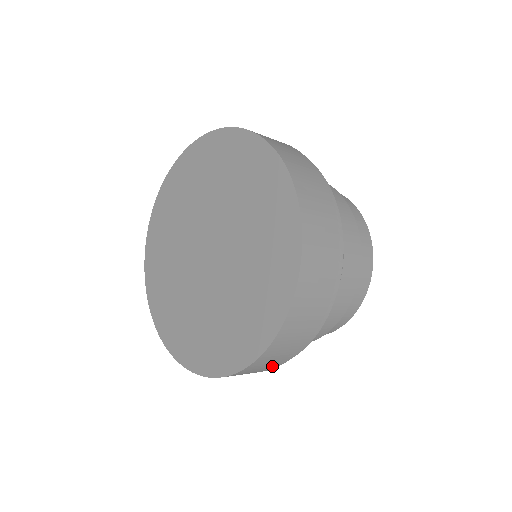
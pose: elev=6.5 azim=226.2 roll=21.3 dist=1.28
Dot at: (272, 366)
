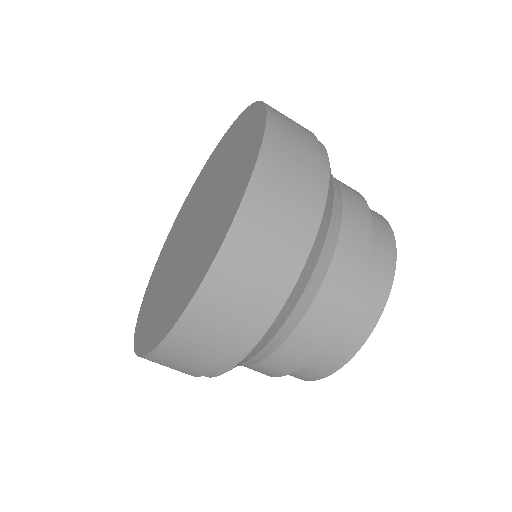
Dot at: (271, 270)
